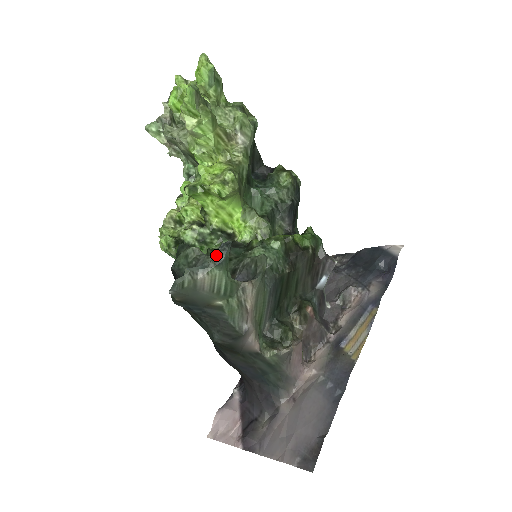
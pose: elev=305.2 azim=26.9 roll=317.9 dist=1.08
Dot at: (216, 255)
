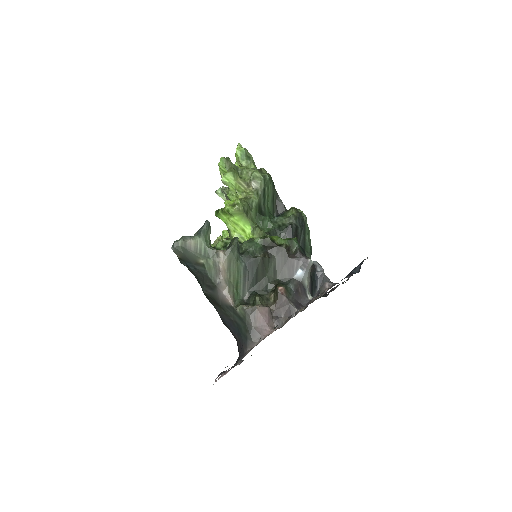
Dot at: (199, 229)
